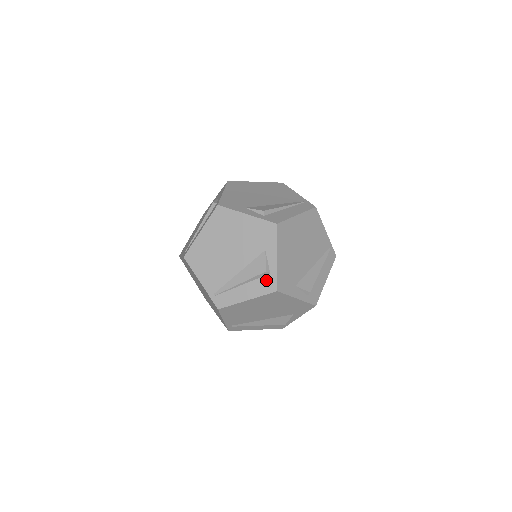
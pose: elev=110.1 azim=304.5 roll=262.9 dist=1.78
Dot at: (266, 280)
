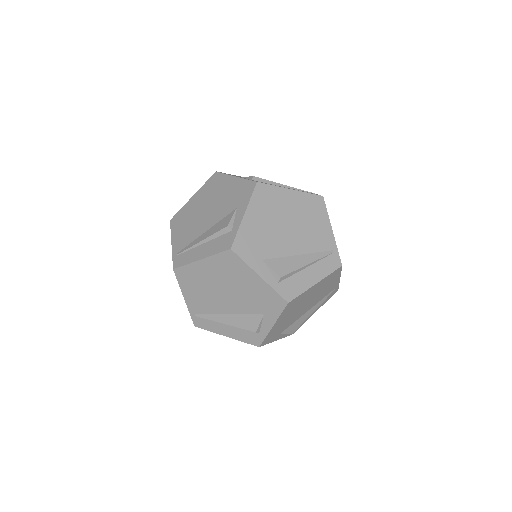
Dot at: (225, 238)
